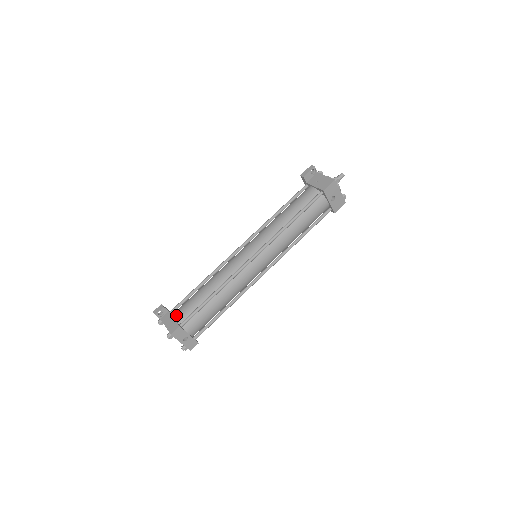
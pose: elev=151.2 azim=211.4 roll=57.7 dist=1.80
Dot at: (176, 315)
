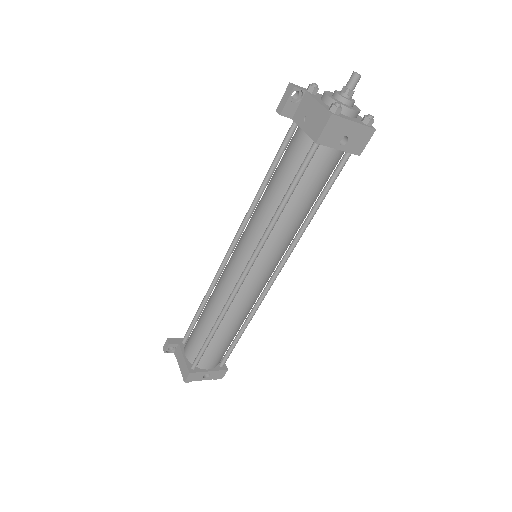
Dot at: (186, 352)
